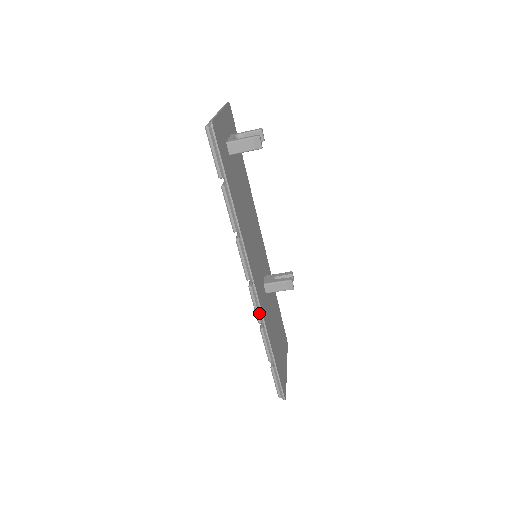
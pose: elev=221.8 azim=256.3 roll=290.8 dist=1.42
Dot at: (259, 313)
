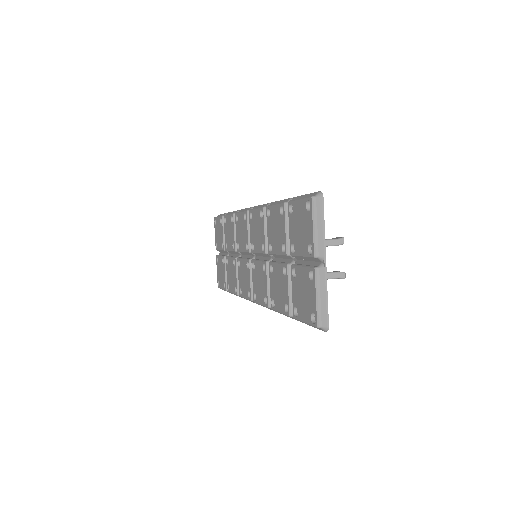
Dot at: (246, 299)
